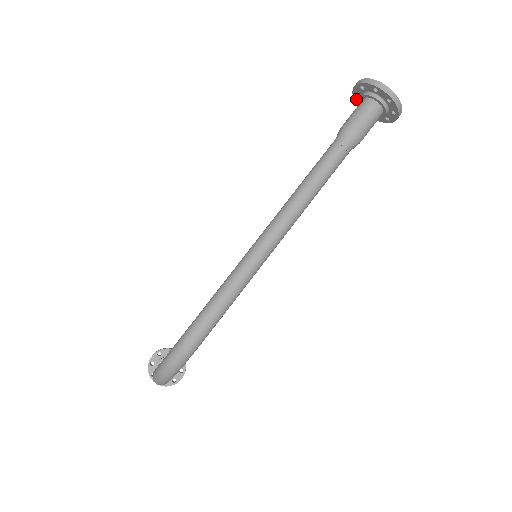
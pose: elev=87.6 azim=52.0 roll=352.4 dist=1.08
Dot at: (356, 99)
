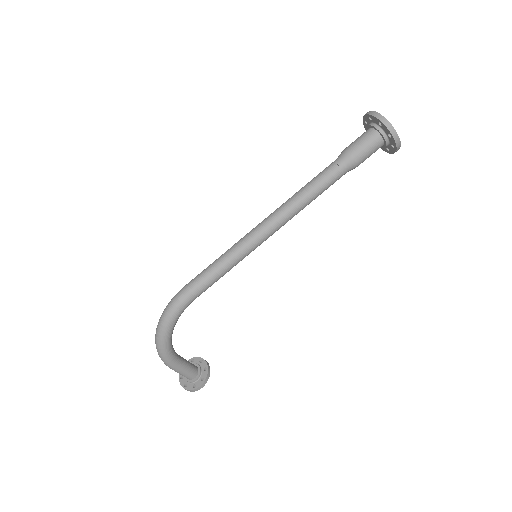
Dot at: occluded
